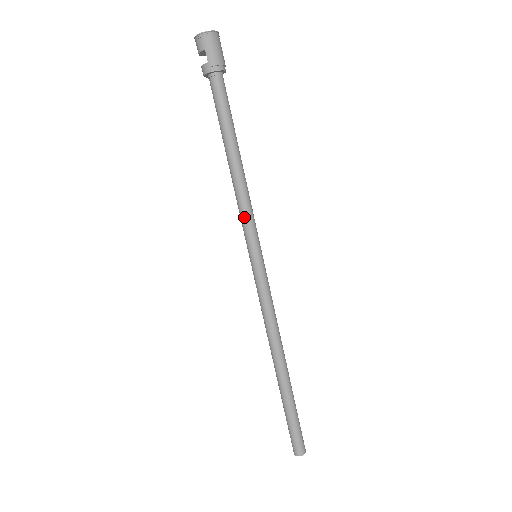
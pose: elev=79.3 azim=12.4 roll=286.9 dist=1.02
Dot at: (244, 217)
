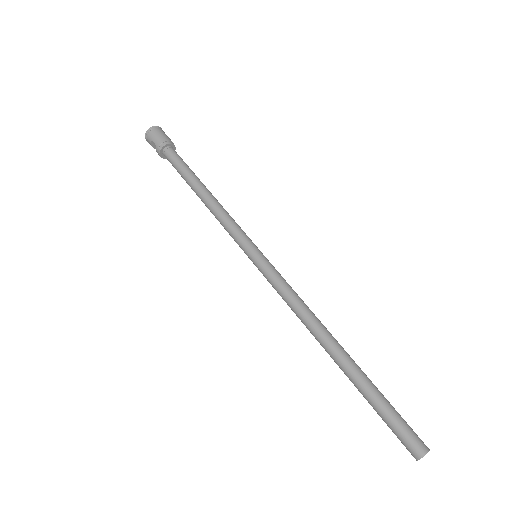
Dot at: (228, 229)
